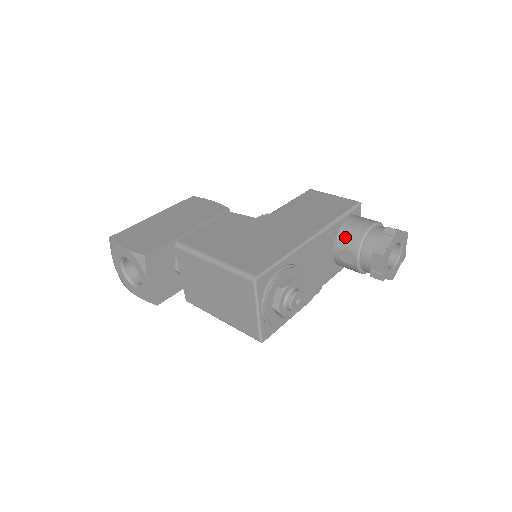
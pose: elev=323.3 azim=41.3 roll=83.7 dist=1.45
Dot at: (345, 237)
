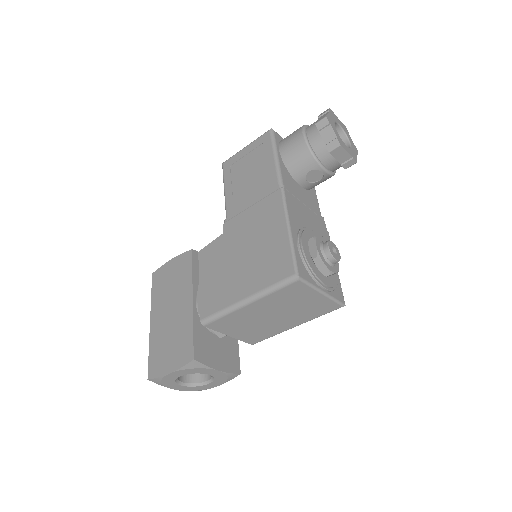
Dot at: (297, 166)
